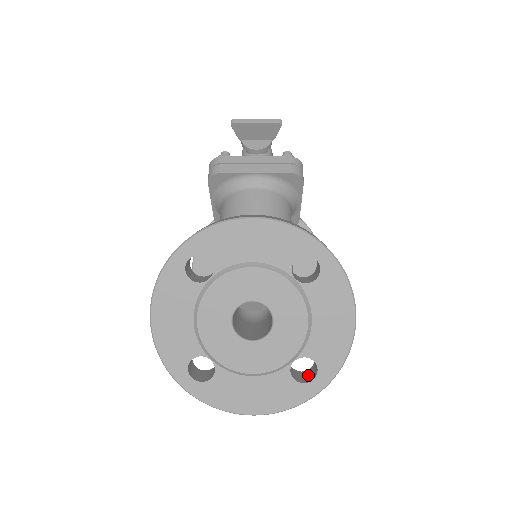
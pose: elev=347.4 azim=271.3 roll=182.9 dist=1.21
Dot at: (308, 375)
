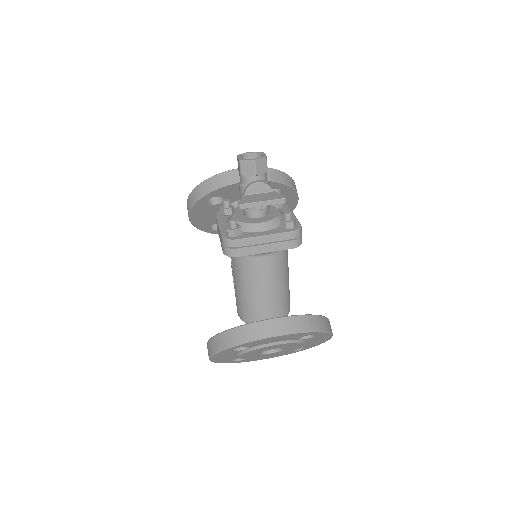
Dot at: occluded
